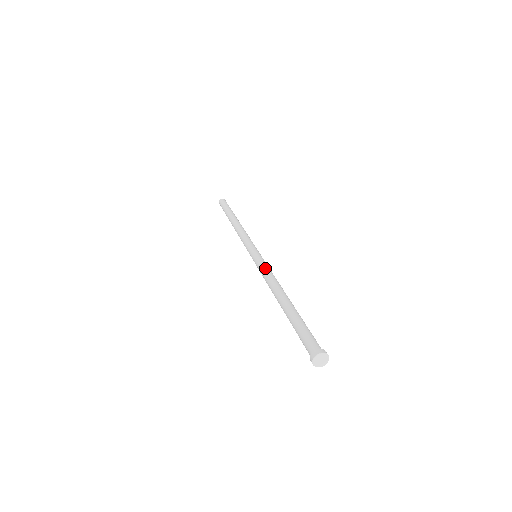
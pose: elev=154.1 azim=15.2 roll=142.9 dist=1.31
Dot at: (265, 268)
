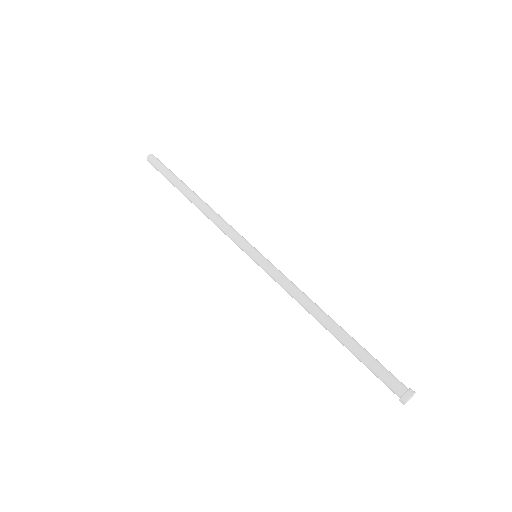
Dot at: (287, 278)
